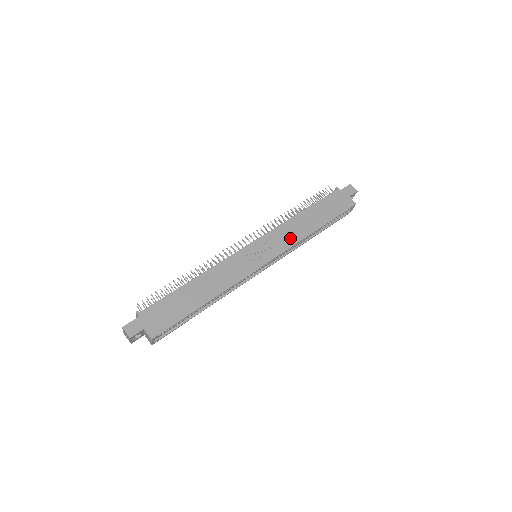
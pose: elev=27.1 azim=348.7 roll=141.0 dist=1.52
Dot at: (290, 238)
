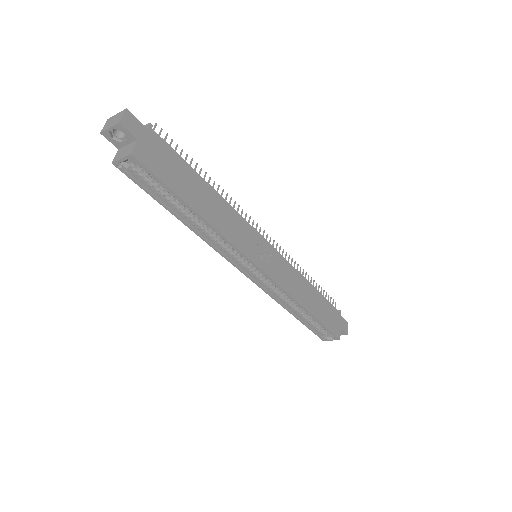
Dot at: (290, 285)
